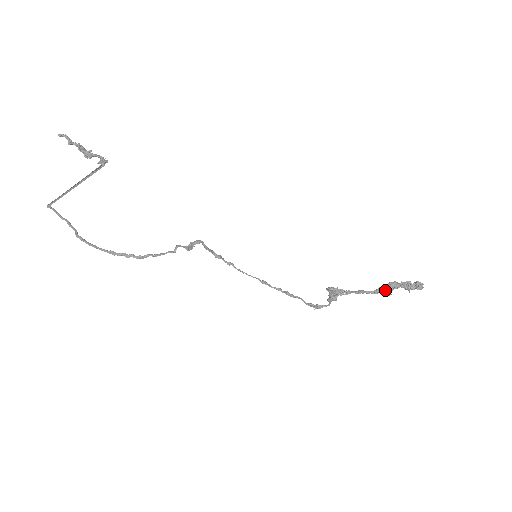
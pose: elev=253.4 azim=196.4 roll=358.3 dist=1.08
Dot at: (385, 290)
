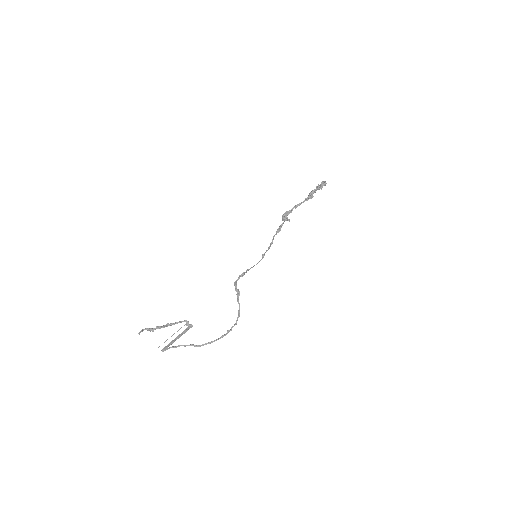
Dot at: (310, 198)
